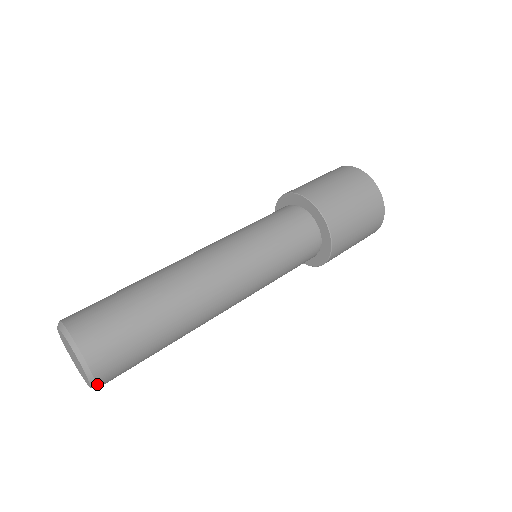
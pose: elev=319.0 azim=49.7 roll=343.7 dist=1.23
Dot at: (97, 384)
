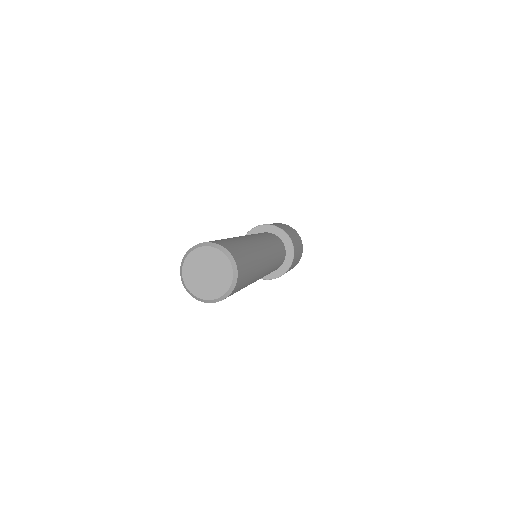
Dot at: (234, 288)
